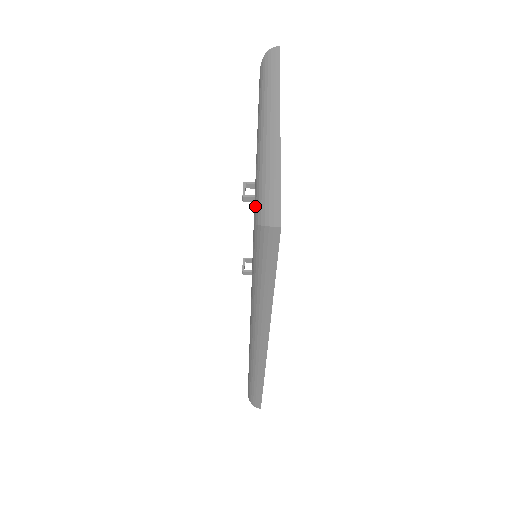
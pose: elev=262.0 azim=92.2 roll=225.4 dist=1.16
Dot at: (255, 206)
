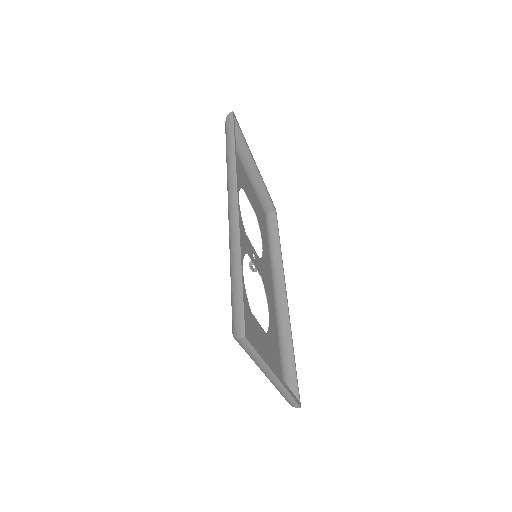
Dot at: occluded
